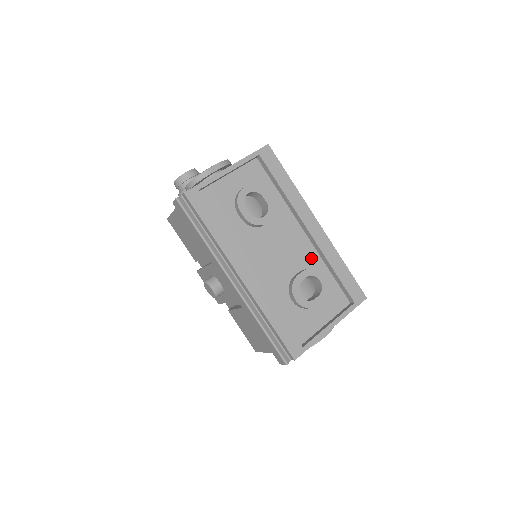
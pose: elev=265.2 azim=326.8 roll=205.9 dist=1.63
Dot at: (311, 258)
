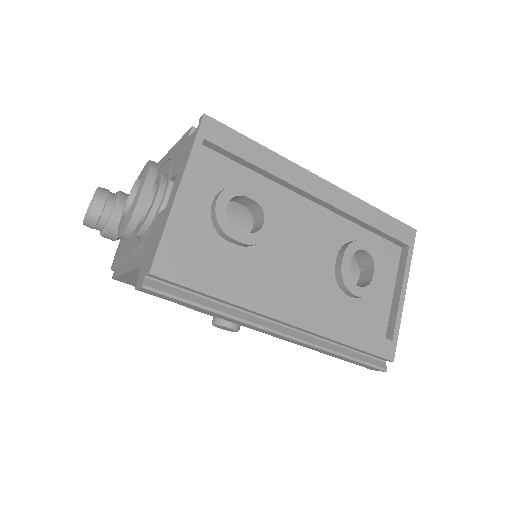
Dot at: (338, 229)
